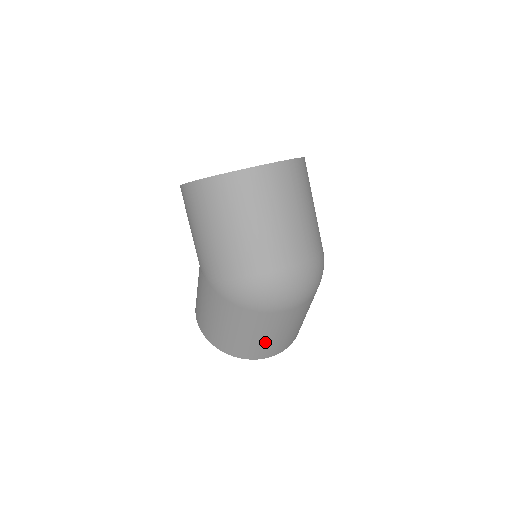
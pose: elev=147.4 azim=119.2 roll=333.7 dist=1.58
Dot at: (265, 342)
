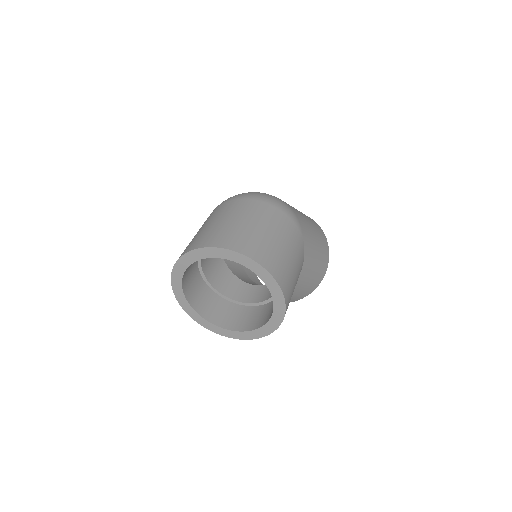
Dot at: (202, 232)
